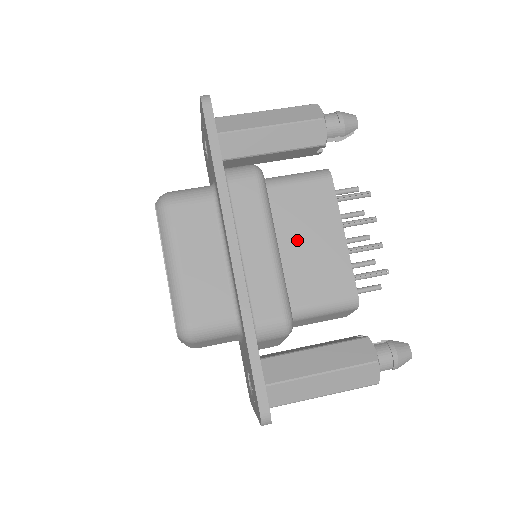
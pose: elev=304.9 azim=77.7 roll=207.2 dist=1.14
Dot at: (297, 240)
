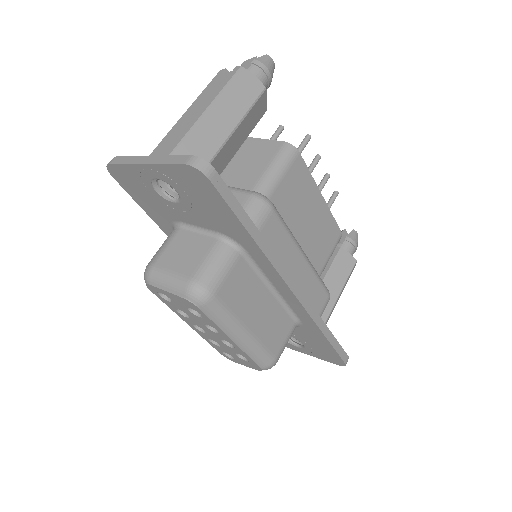
Dot at: (300, 229)
